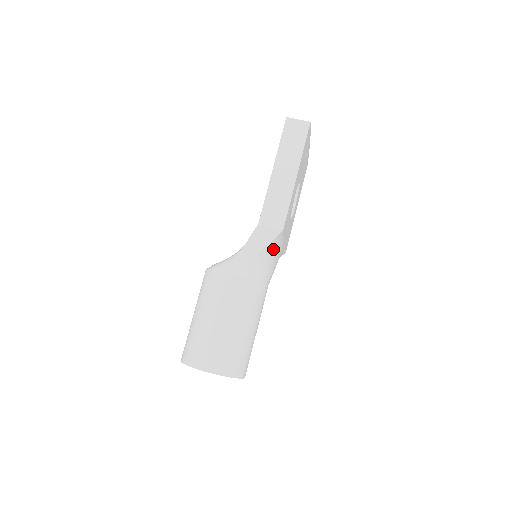
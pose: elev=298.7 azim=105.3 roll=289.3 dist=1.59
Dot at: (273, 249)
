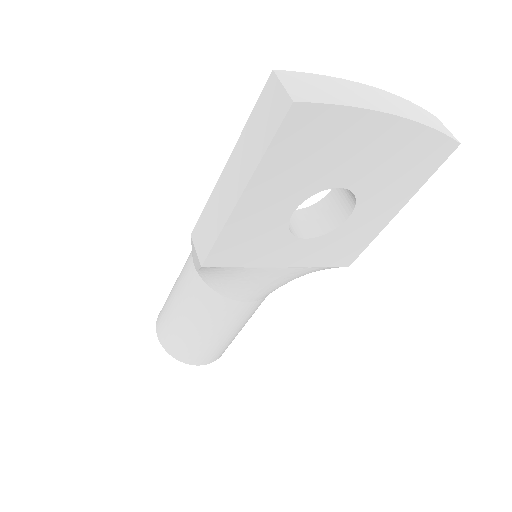
Dot at: (222, 273)
